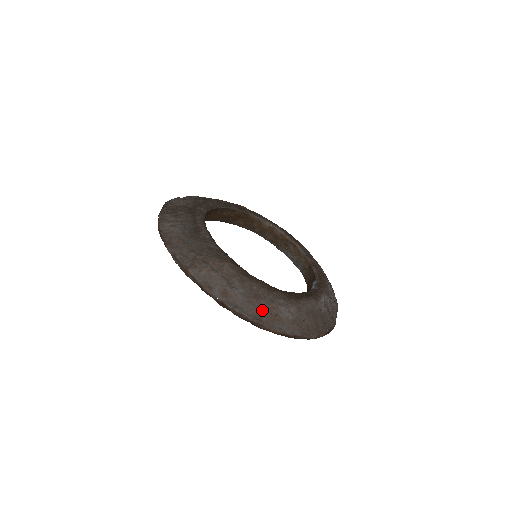
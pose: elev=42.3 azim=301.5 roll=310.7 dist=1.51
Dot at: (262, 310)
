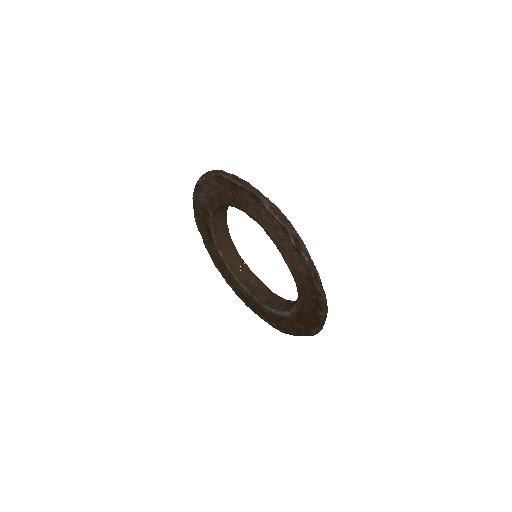
Dot at: occluded
